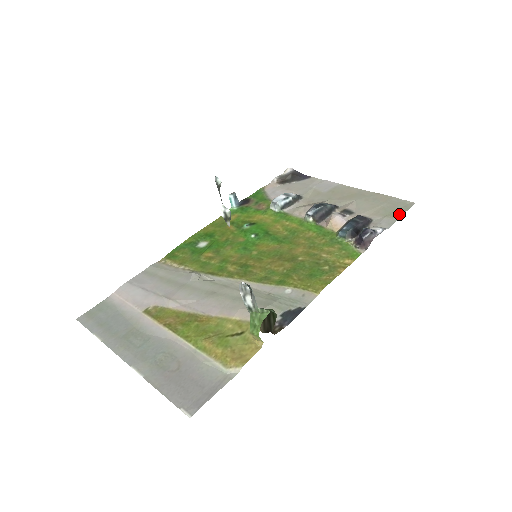
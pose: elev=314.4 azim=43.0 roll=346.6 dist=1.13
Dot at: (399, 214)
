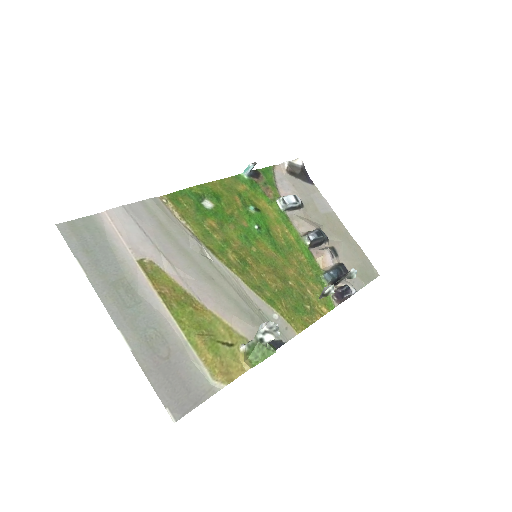
Dot at: (368, 280)
